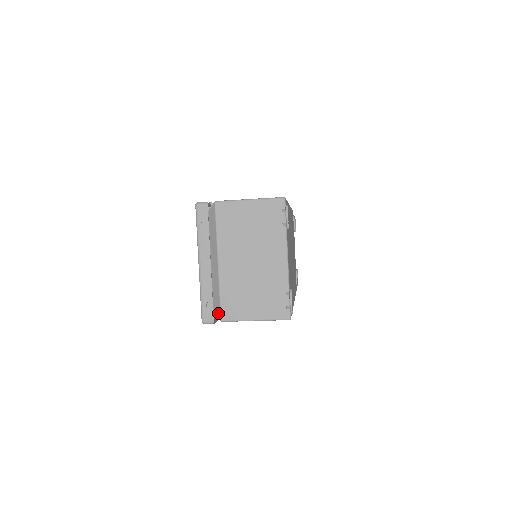
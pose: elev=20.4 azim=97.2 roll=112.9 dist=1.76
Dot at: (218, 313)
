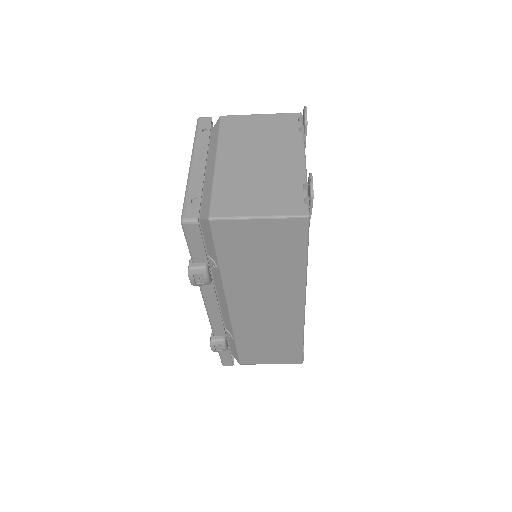
Dot at: (206, 212)
